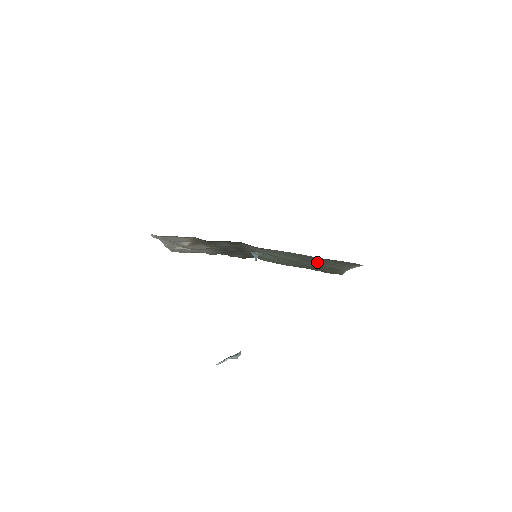
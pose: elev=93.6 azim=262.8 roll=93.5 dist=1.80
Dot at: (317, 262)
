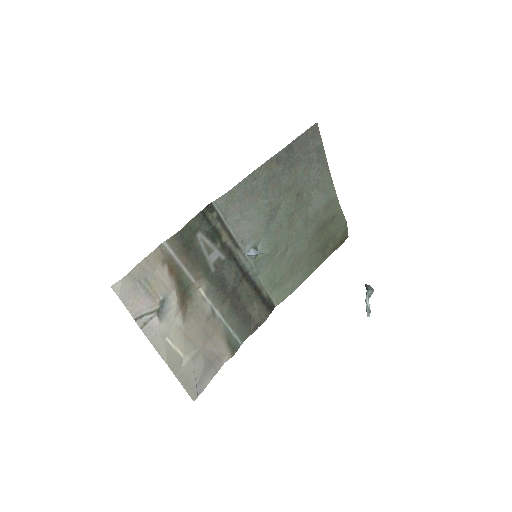
Dot at: (302, 196)
